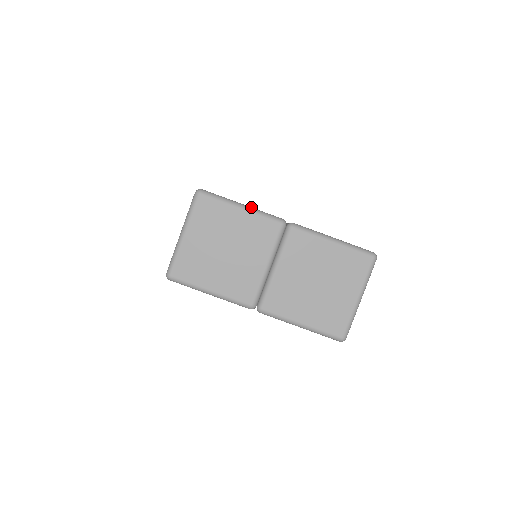
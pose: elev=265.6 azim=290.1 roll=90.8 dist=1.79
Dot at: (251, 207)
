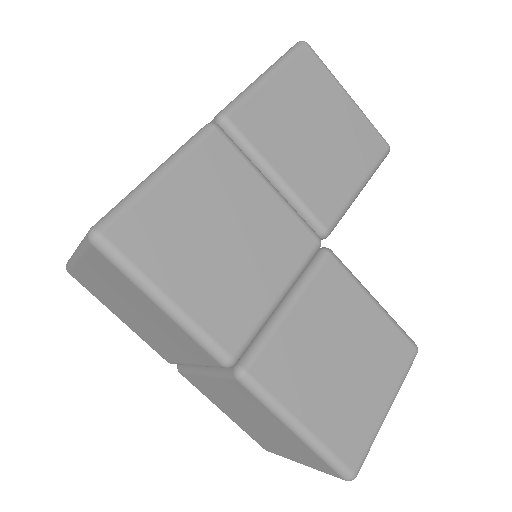
Dot at: (183, 312)
